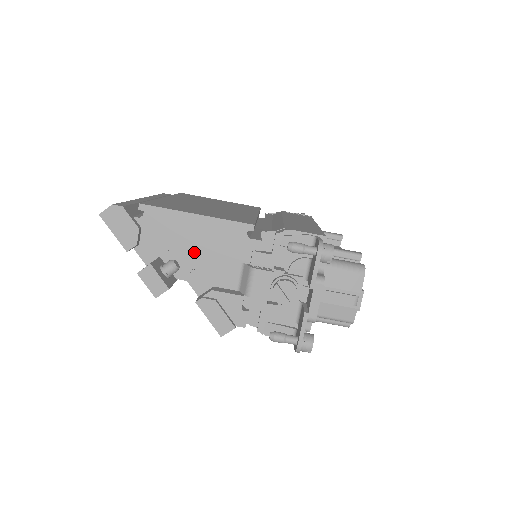
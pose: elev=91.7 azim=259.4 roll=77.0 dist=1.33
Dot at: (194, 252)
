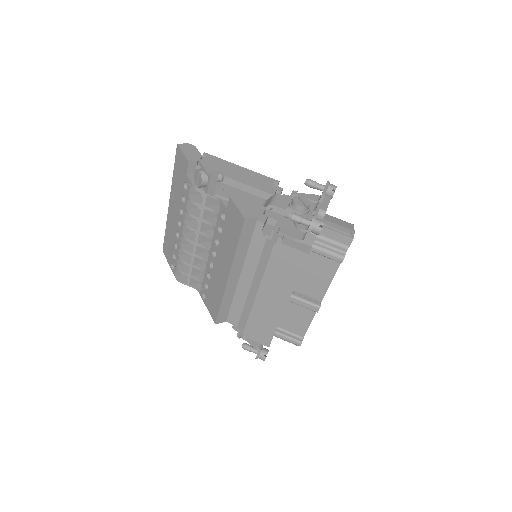
Dot at: (235, 179)
